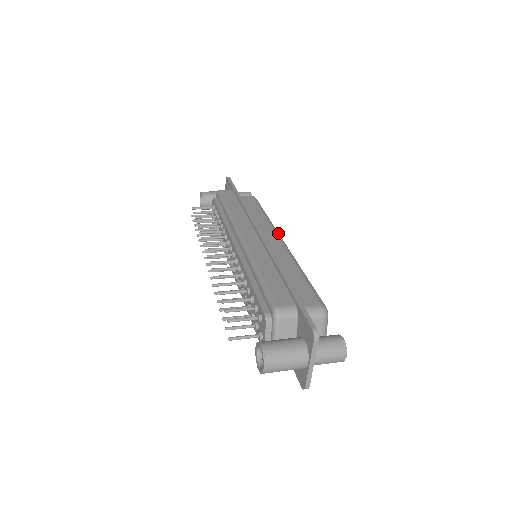
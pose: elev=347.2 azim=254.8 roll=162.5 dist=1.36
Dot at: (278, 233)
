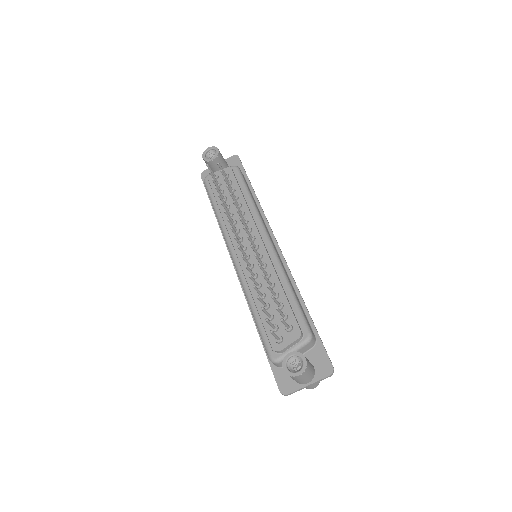
Dot at: occluded
